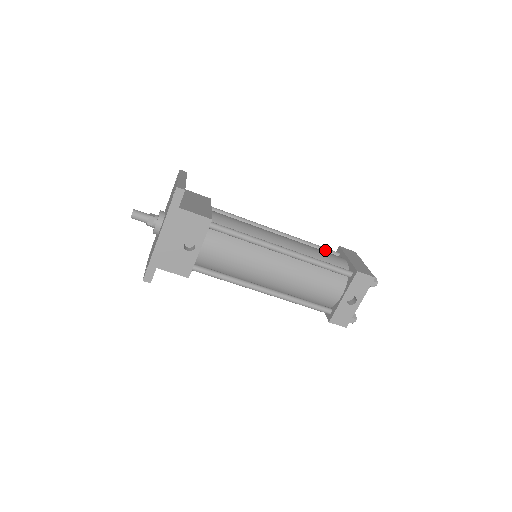
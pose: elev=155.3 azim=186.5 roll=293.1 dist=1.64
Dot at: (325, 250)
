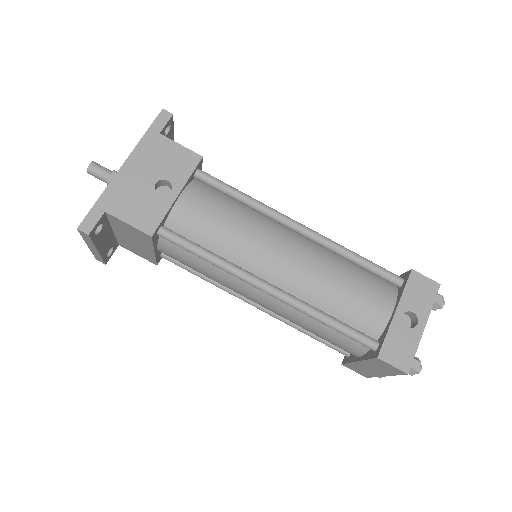
Dot at: occluded
